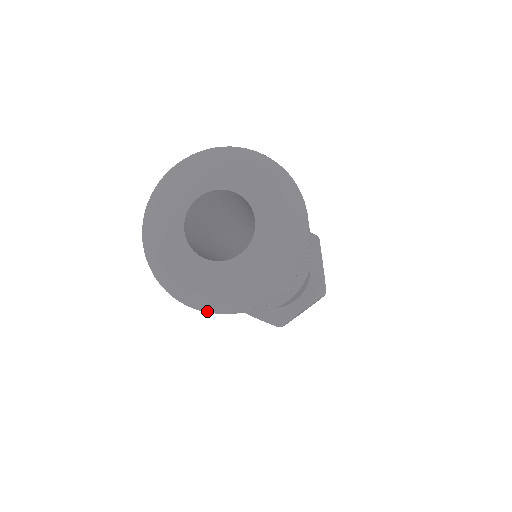
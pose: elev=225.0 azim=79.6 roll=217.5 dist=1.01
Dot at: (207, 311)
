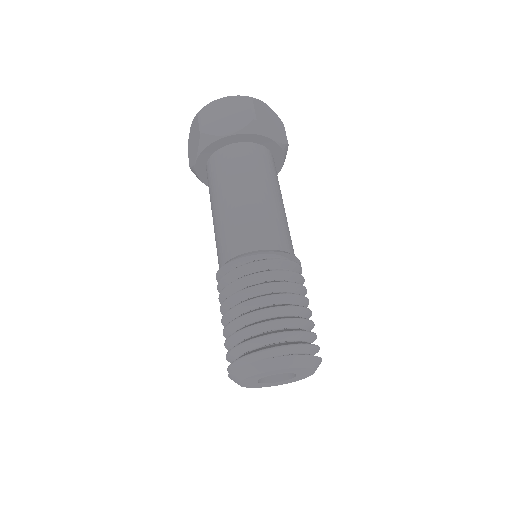
Dot at: occluded
